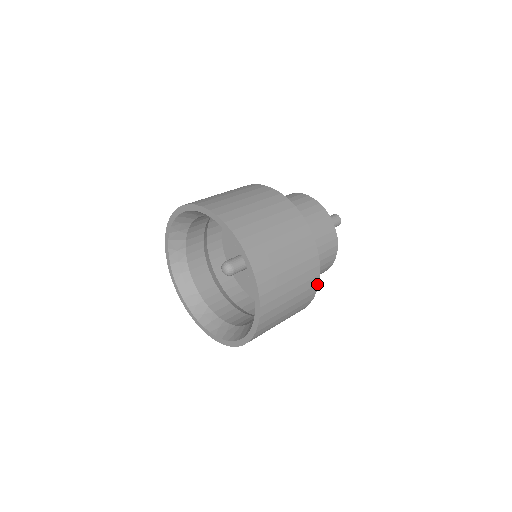
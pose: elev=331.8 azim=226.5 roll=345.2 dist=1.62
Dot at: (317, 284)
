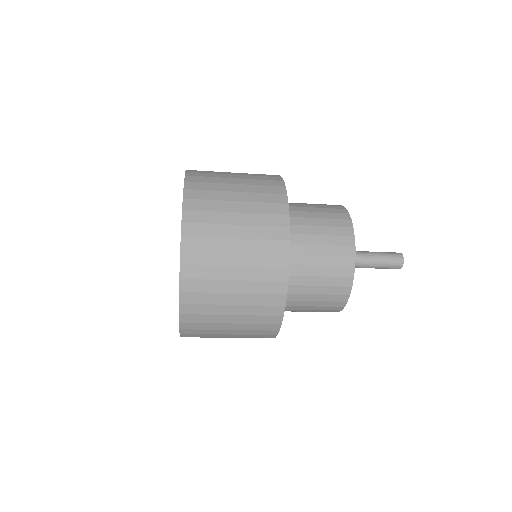
Dot at: (283, 187)
